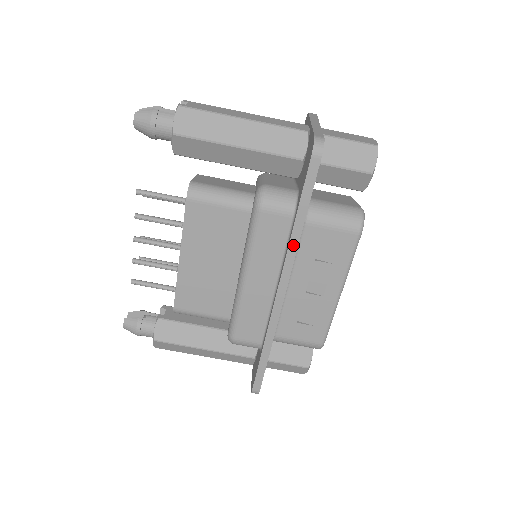
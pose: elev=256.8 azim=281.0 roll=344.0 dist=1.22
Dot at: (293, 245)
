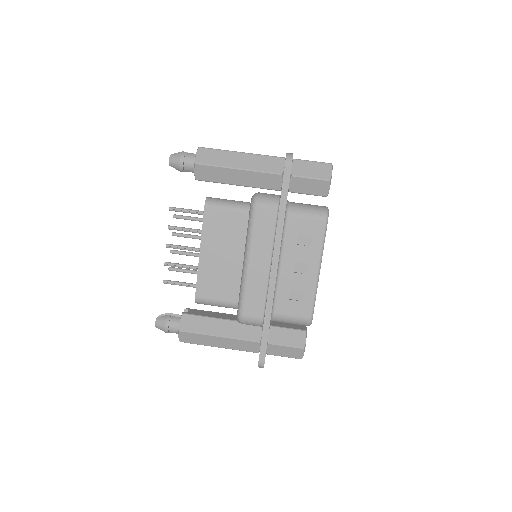
Dot at: (279, 229)
